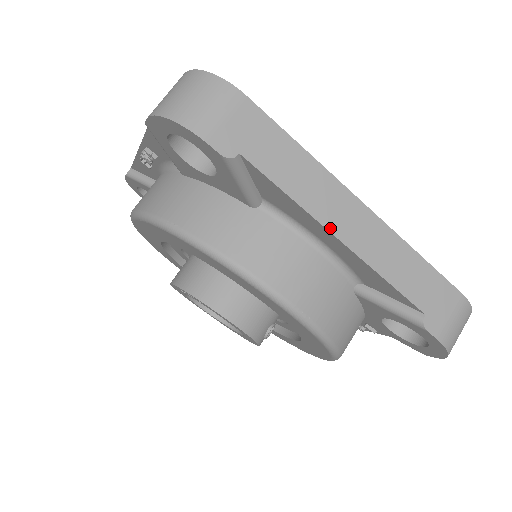
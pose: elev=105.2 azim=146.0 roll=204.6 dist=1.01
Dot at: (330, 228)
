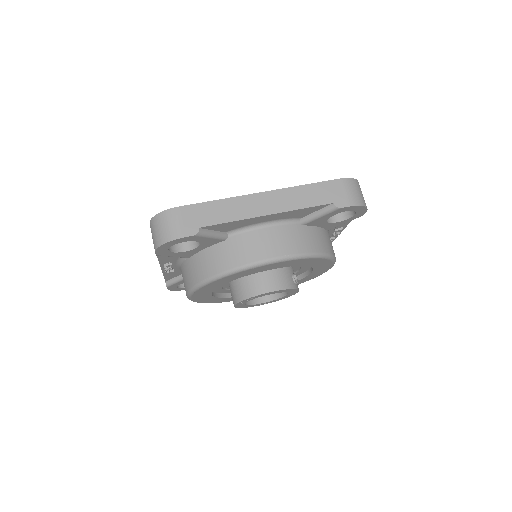
Dot at: (259, 215)
